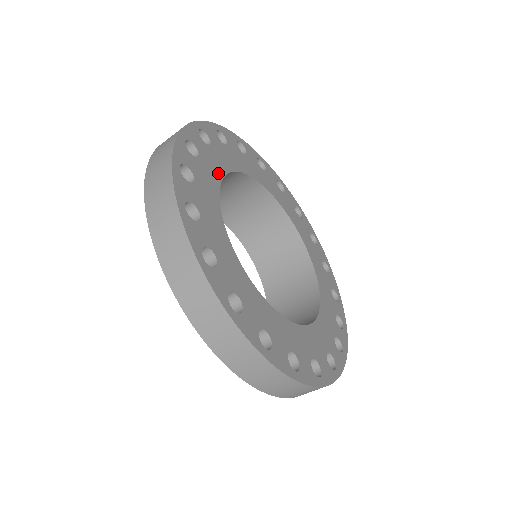
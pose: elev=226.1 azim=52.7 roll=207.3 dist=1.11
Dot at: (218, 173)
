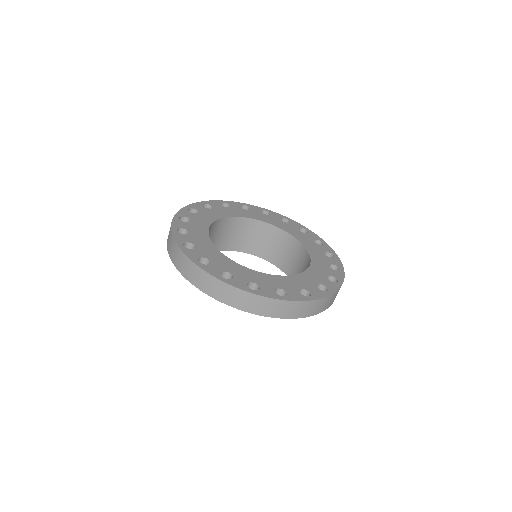
Dot at: (214, 218)
